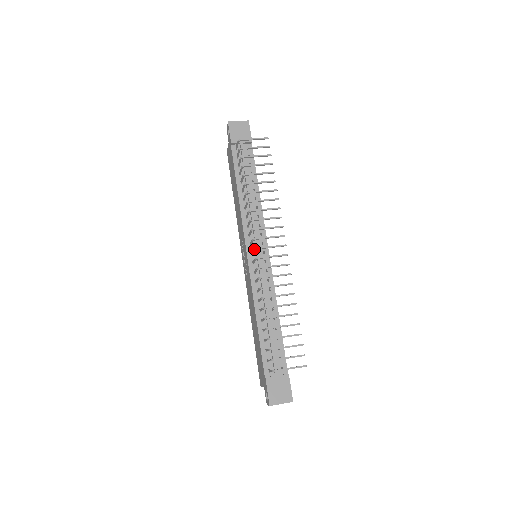
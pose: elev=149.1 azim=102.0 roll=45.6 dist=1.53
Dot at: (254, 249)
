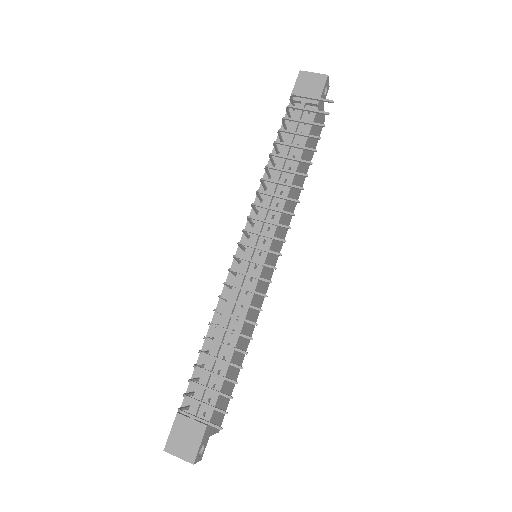
Dot at: occluded
